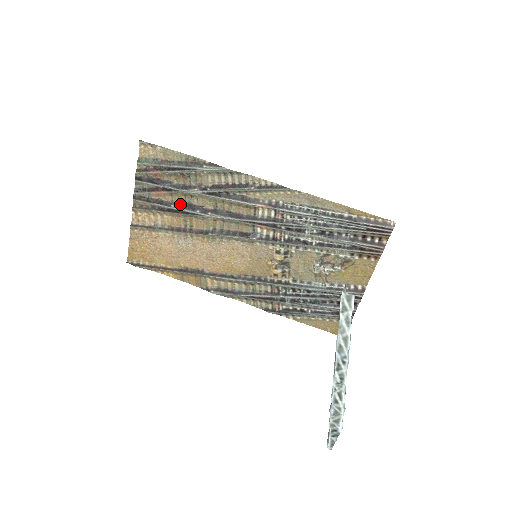
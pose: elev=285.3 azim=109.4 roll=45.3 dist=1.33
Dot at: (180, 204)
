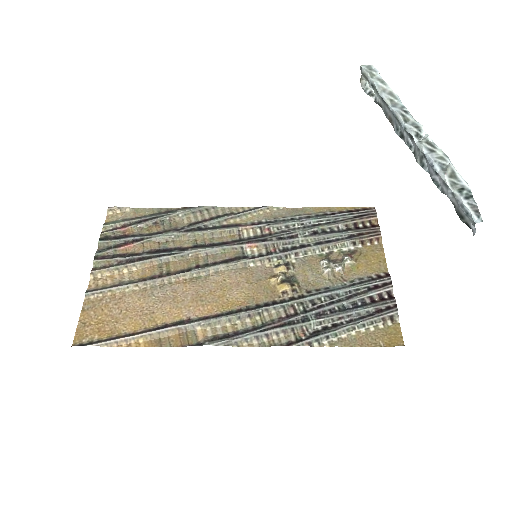
Dot at: (153, 251)
